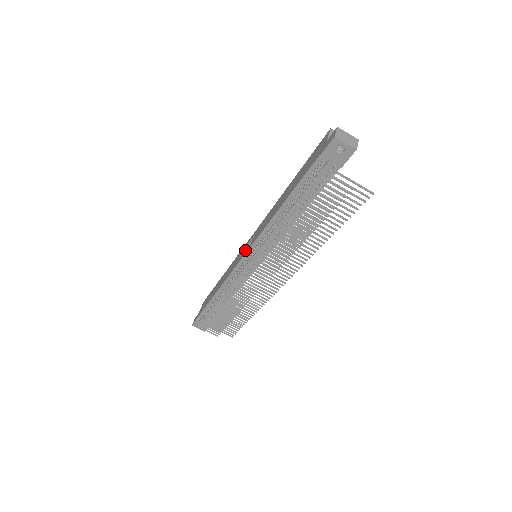
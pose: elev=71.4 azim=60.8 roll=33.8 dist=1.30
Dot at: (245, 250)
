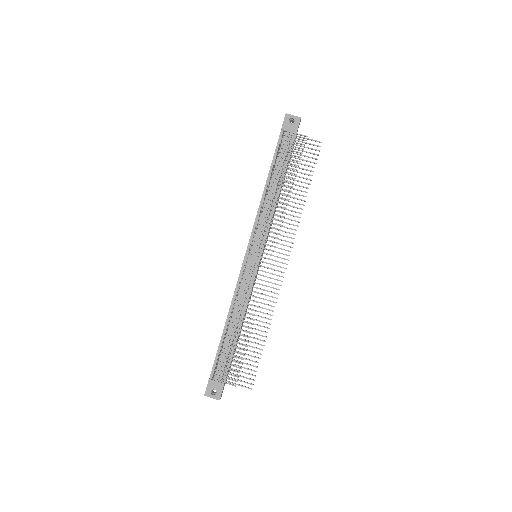
Dot at: occluded
